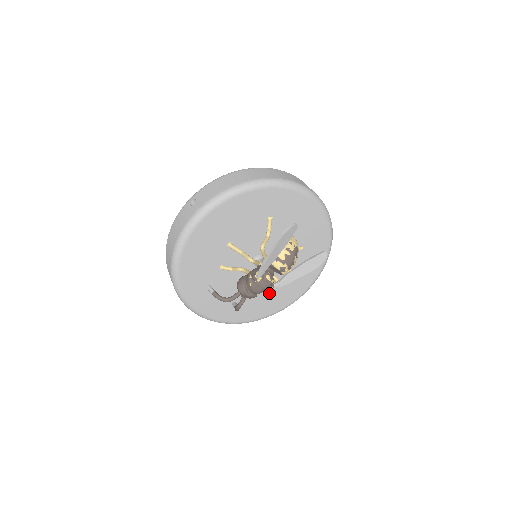
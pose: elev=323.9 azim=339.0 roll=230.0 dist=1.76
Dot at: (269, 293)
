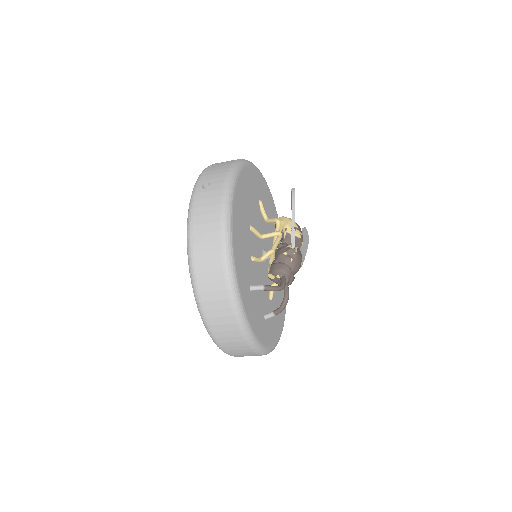
Dot at: (275, 303)
